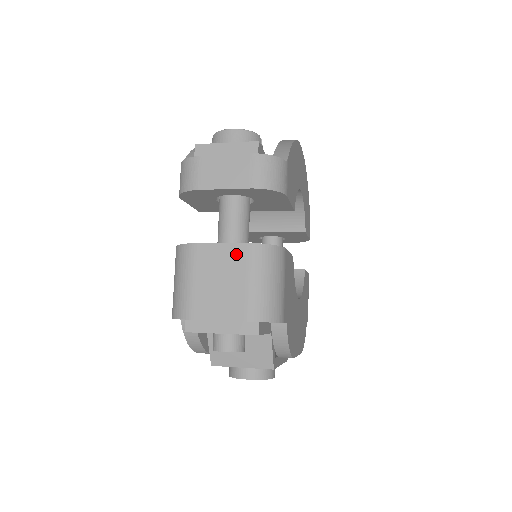
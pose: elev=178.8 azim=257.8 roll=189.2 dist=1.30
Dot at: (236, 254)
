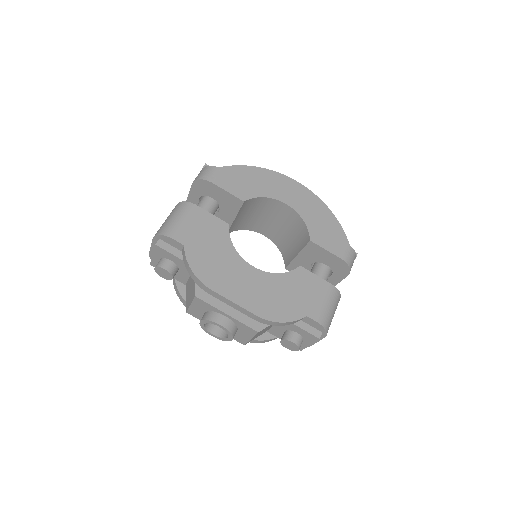
Dot at: occluded
